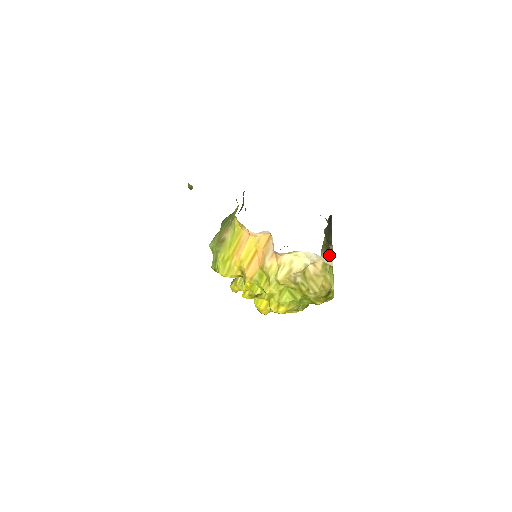
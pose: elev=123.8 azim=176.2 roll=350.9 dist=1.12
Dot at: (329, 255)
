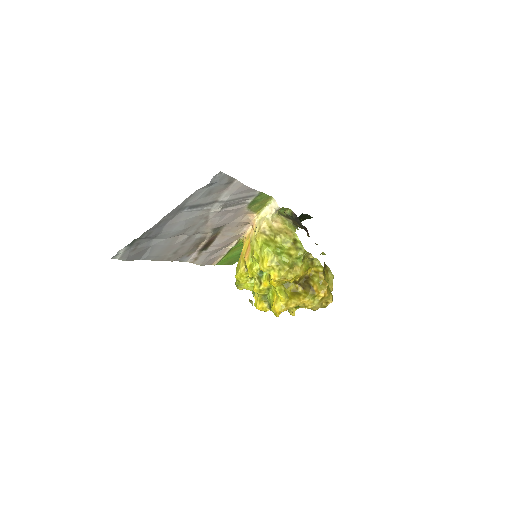
Dot at: (289, 220)
